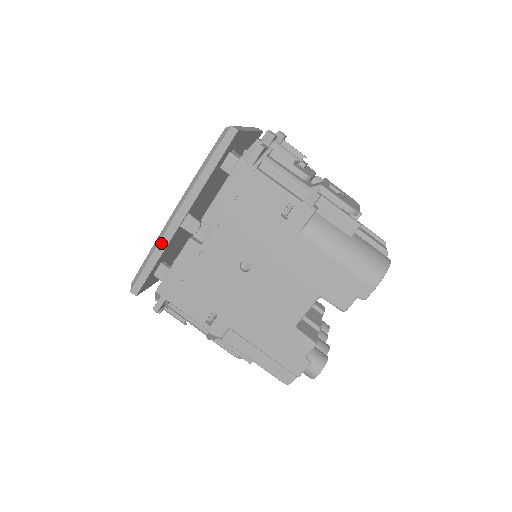
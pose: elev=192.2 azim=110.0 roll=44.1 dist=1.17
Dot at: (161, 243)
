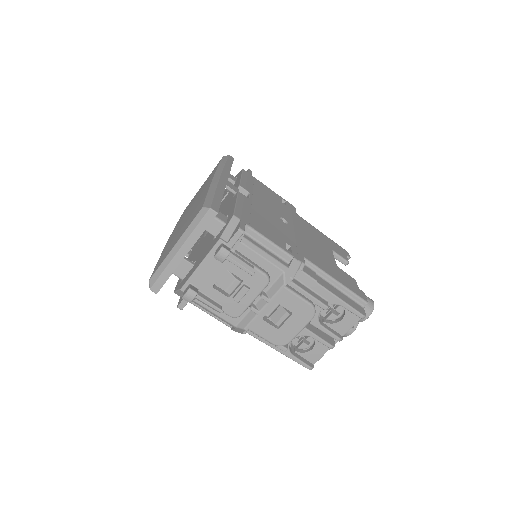
Dot at: (219, 186)
